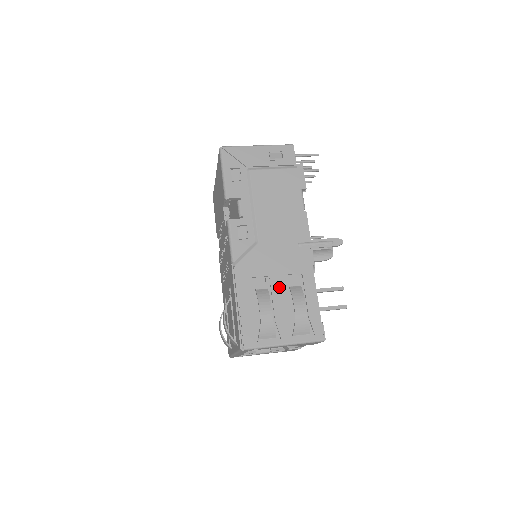
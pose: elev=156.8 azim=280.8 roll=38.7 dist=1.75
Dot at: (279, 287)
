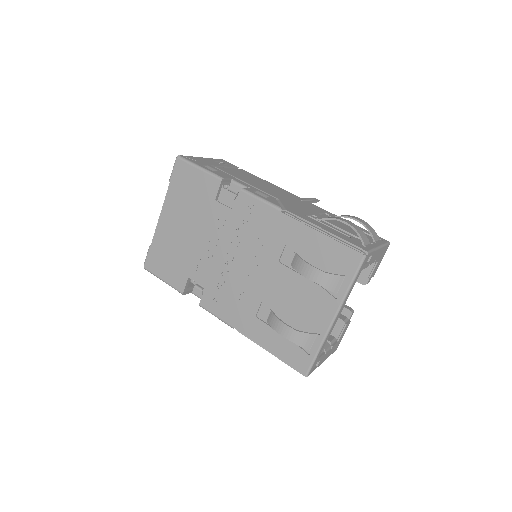
Dot at: occluded
